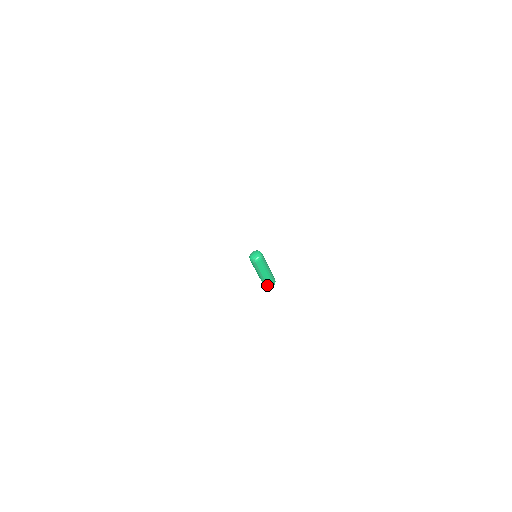
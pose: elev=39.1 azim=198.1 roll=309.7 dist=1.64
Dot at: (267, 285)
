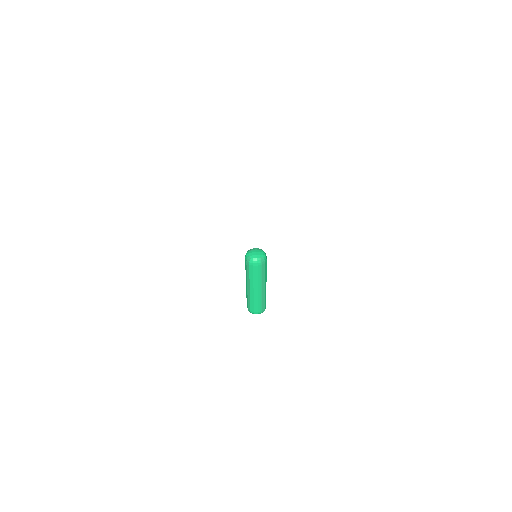
Dot at: (250, 307)
